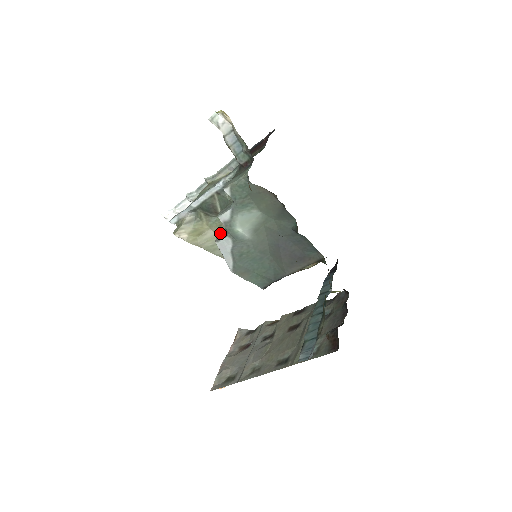
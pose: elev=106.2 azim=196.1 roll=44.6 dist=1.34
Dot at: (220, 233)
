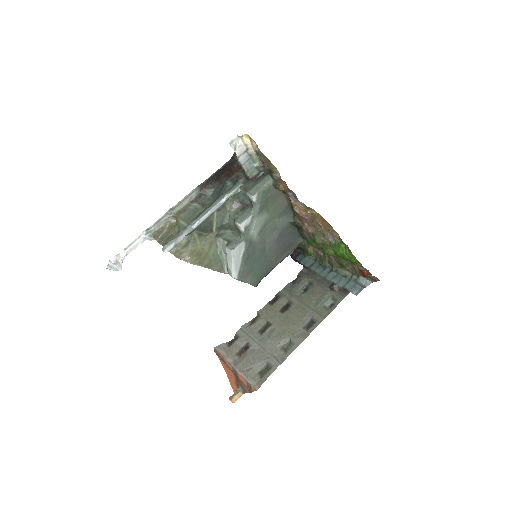
Dot at: (212, 250)
